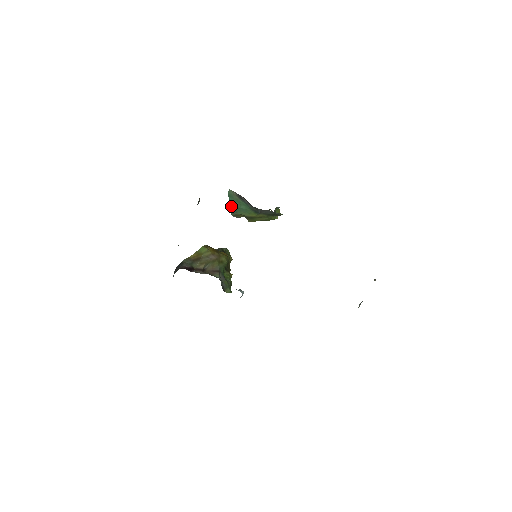
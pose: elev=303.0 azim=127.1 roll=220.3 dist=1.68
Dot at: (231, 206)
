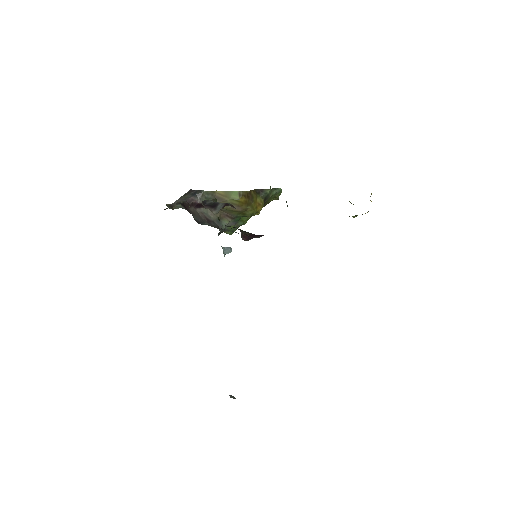
Dot at: occluded
